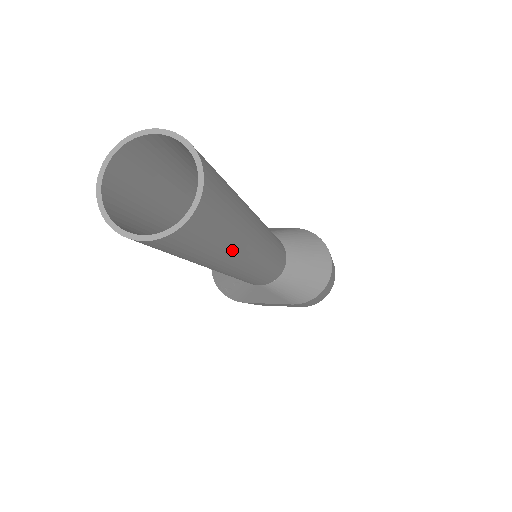
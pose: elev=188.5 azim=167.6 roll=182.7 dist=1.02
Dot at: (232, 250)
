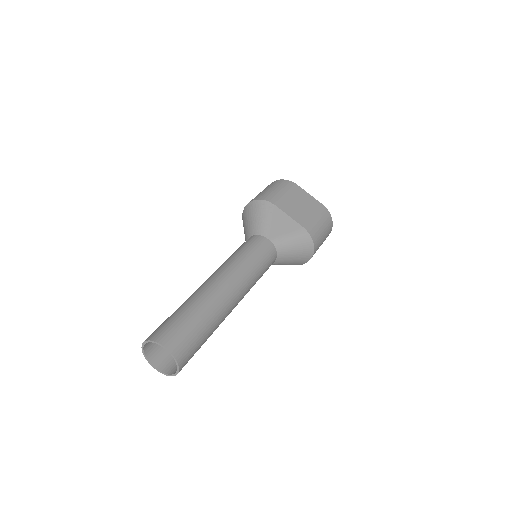
Dot at: occluded
